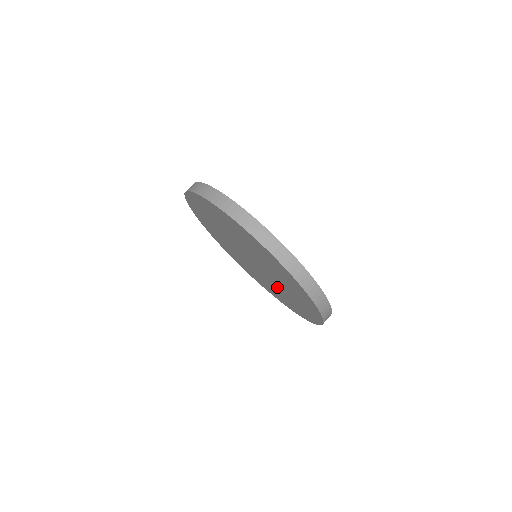
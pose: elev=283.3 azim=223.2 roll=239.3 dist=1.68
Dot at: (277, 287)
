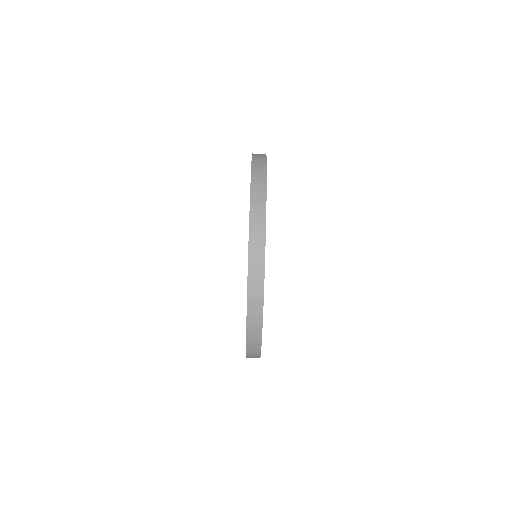
Dot at: occluded
